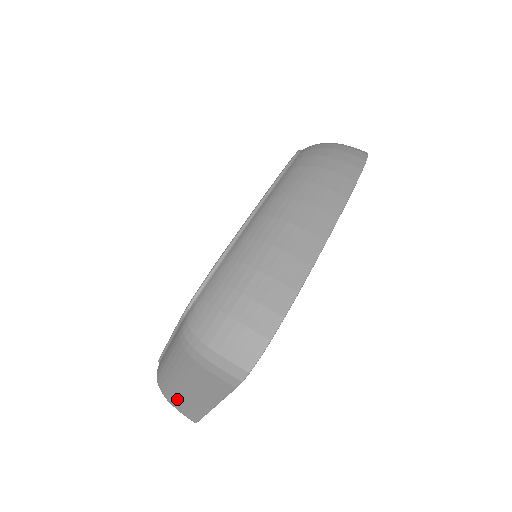
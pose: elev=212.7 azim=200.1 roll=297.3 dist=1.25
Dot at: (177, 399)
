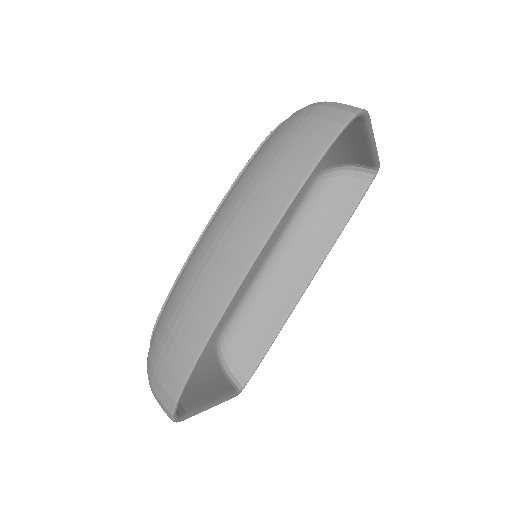
Dot at: occluded
